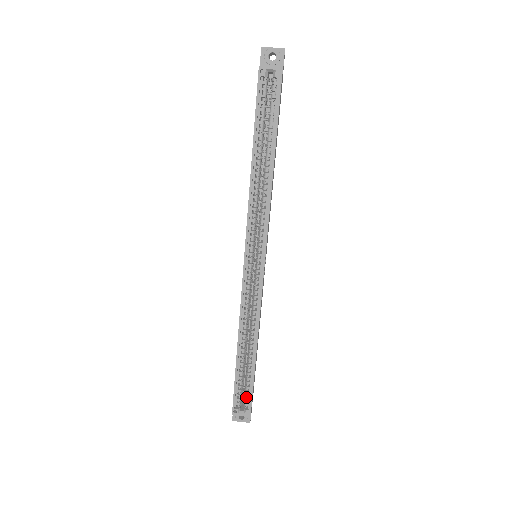
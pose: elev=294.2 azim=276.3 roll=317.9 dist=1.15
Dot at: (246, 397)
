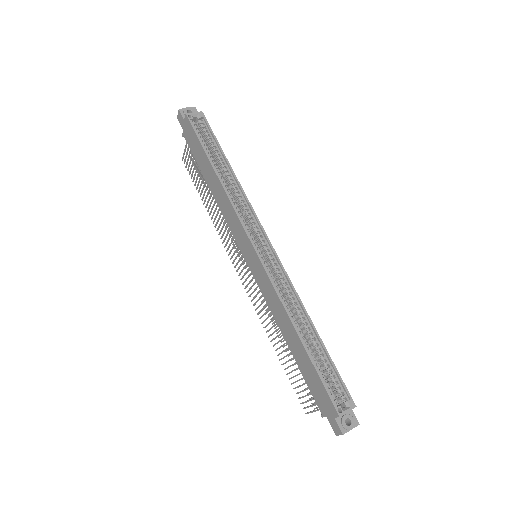
Dot at: (337, 388)
